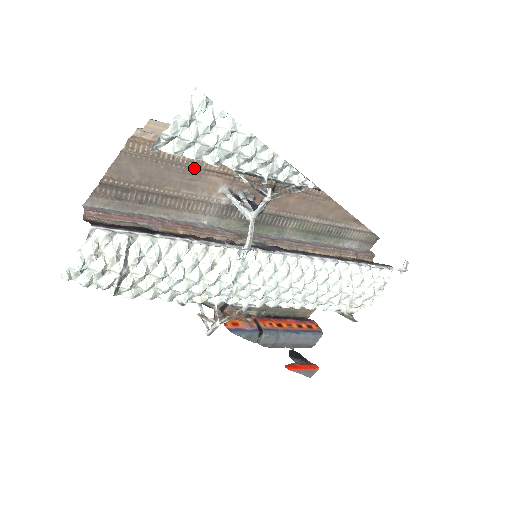
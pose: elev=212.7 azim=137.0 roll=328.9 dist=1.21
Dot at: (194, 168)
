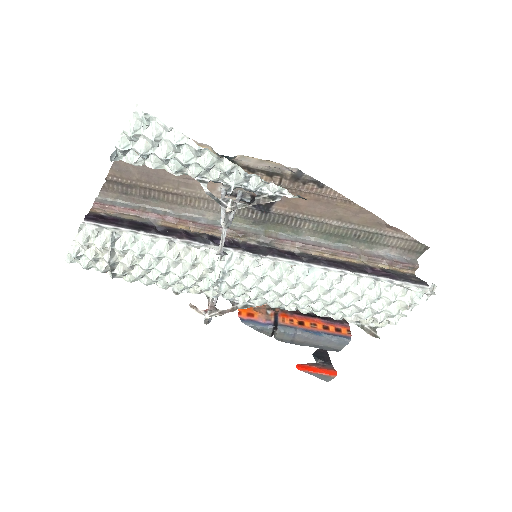
Dot at: occluded
